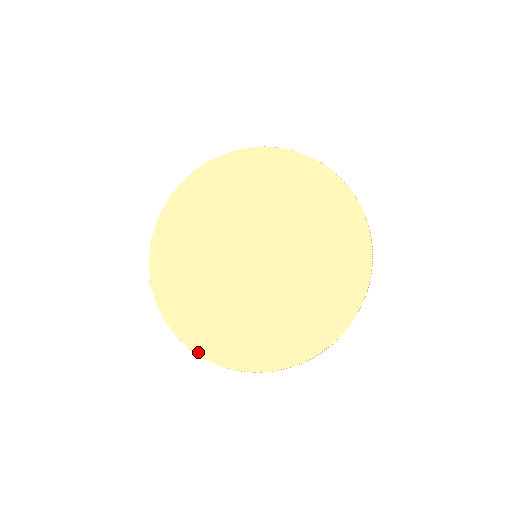
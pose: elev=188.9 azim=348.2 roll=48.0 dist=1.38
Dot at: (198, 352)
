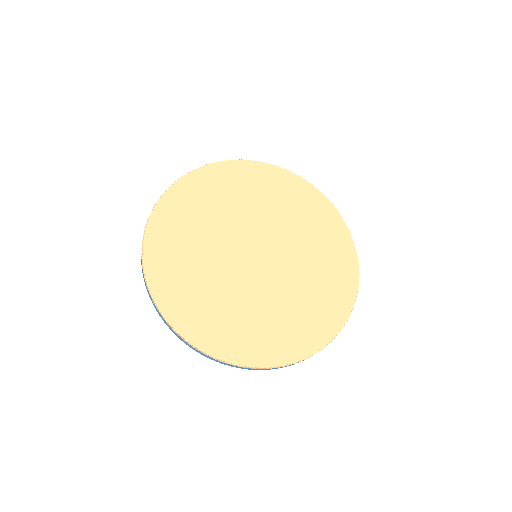
Dot at: (286, 363)
